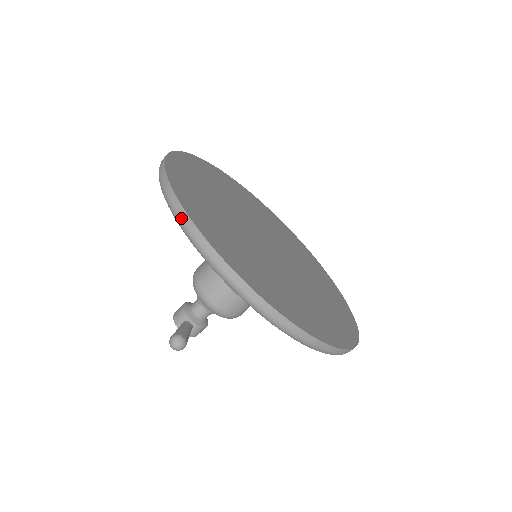
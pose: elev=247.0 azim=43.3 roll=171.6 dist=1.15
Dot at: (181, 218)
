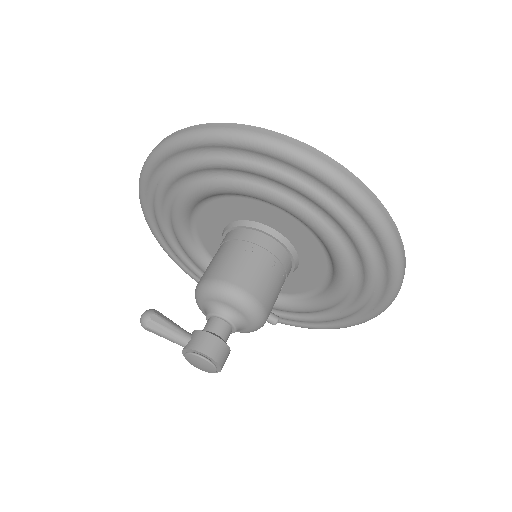
Dot at: occluded
